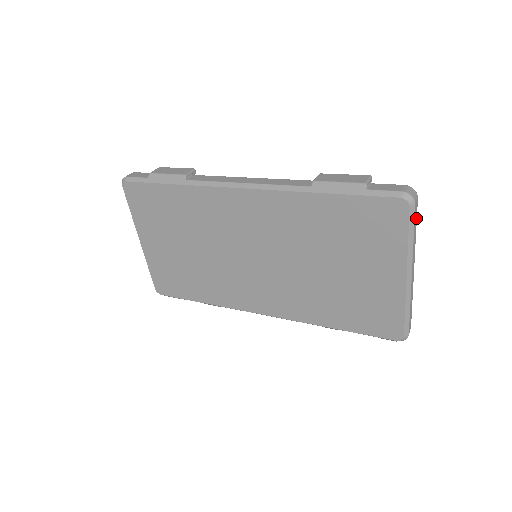
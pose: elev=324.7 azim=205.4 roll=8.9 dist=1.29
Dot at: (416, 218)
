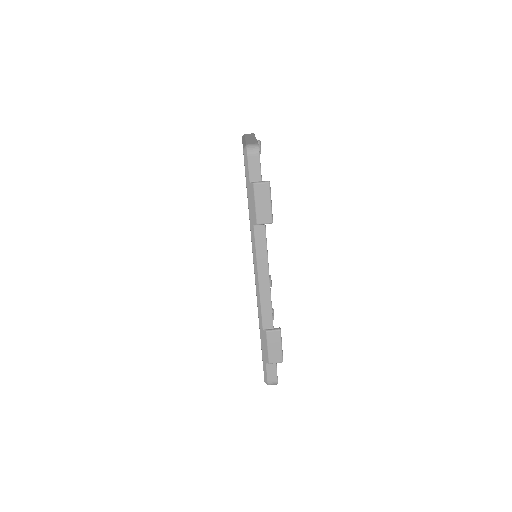
Dot at: occluded
